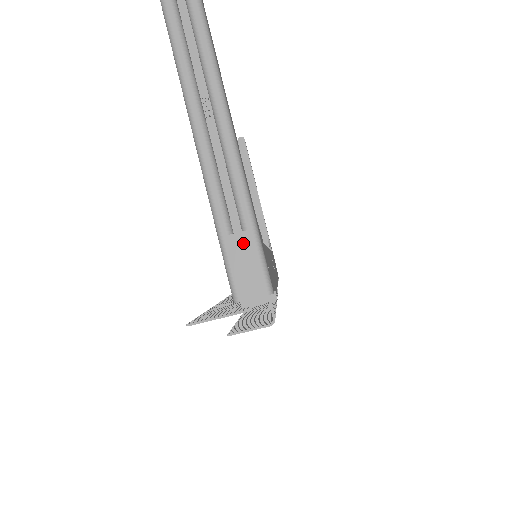
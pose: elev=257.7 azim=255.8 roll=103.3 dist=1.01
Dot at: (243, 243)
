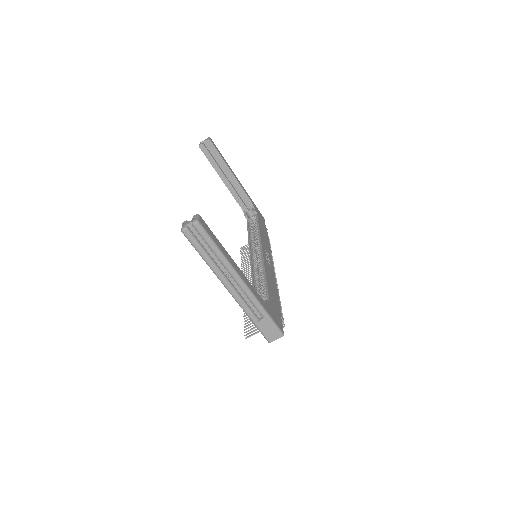
Dot at: (265, 323)
